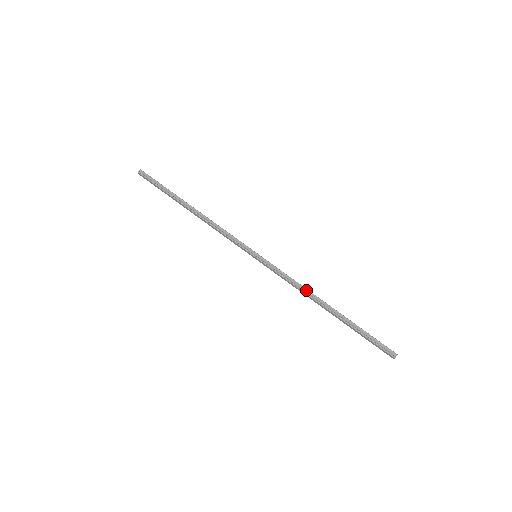
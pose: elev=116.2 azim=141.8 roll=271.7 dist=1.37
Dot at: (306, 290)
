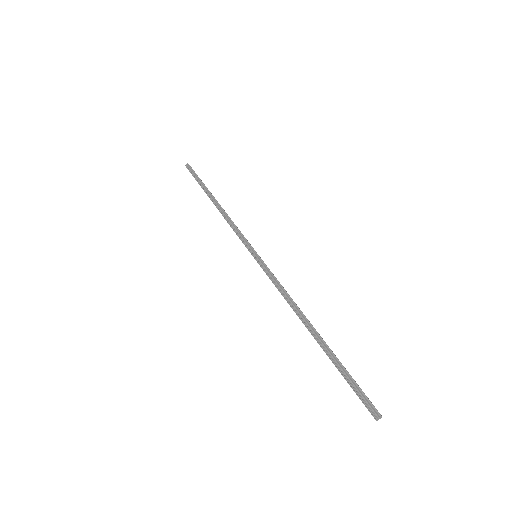
Dot at: (293, 303)
